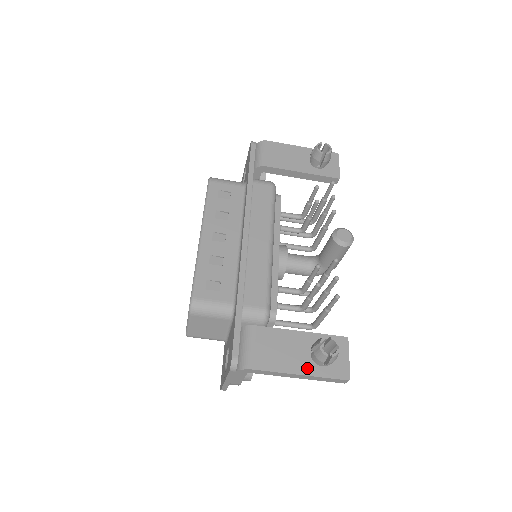
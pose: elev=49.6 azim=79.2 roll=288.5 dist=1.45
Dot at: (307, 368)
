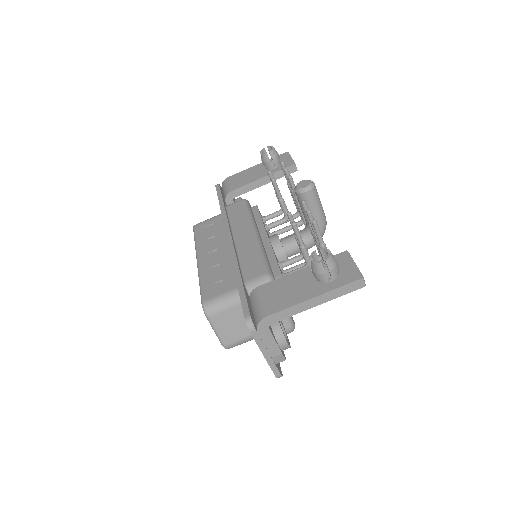
Dot at: (317, 290)
